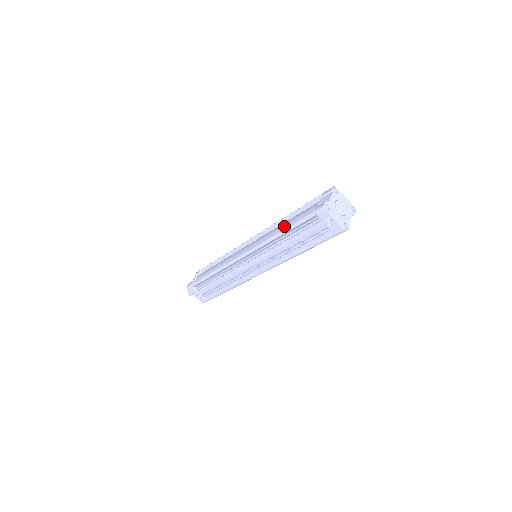
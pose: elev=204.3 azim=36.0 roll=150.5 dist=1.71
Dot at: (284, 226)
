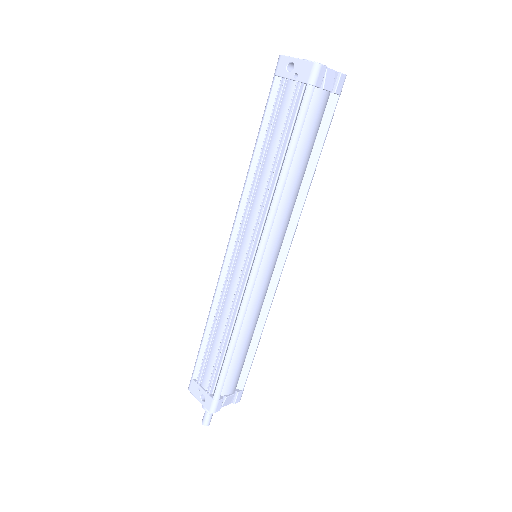
Dot at: occluded
